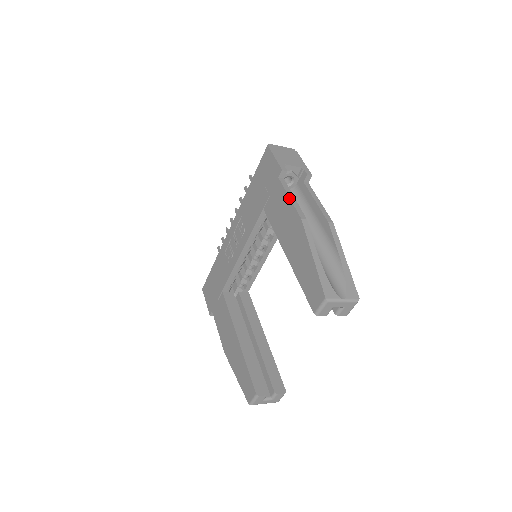
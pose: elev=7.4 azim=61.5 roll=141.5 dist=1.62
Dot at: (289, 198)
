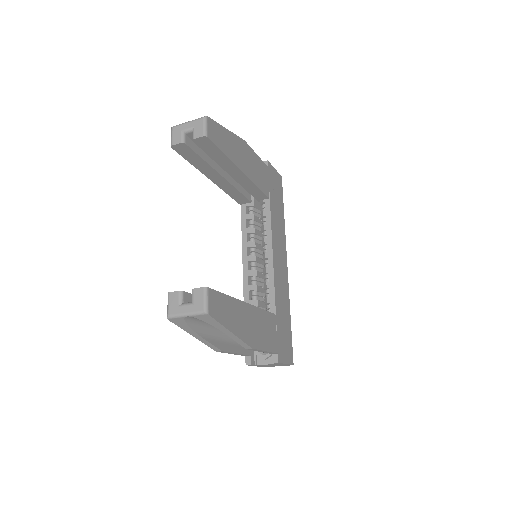
Dot at: occluded
